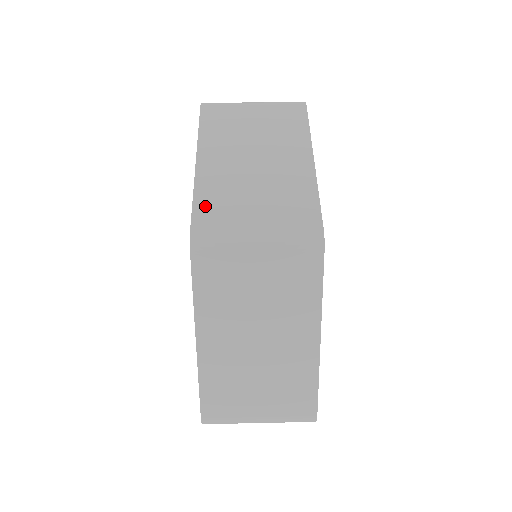
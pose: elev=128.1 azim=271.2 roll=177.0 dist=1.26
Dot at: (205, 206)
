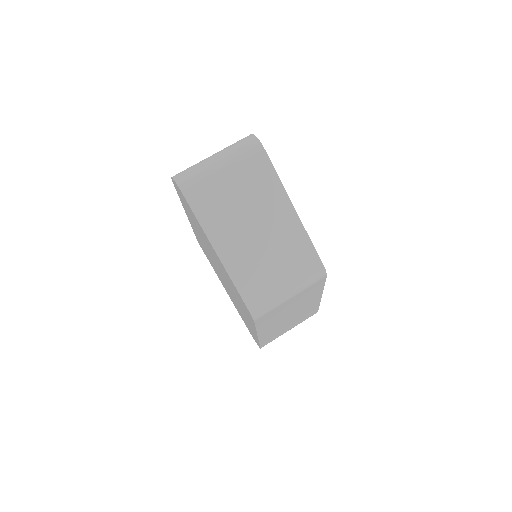
Dot at: (247, 289)
